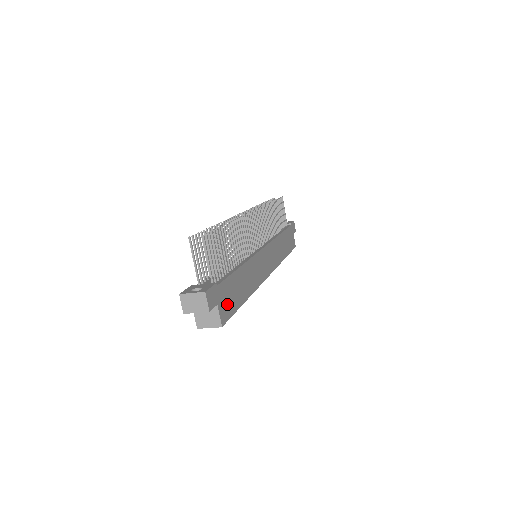
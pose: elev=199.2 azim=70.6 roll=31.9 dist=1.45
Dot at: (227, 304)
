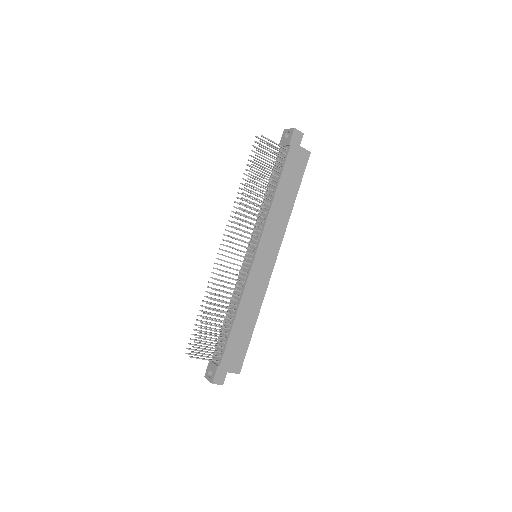
Dot at: (236, 358)
